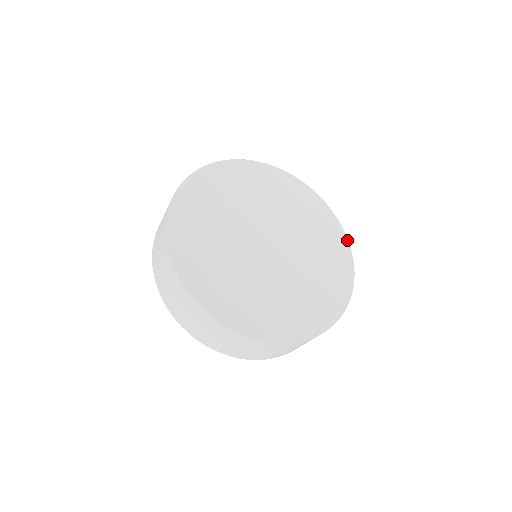
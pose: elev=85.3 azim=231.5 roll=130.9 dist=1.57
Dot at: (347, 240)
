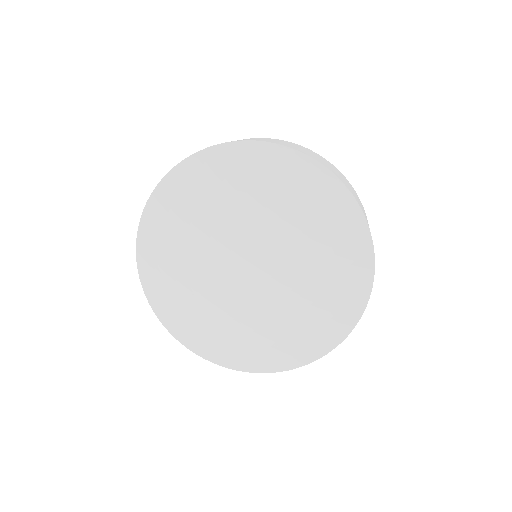
Dot at: (373, 256)
